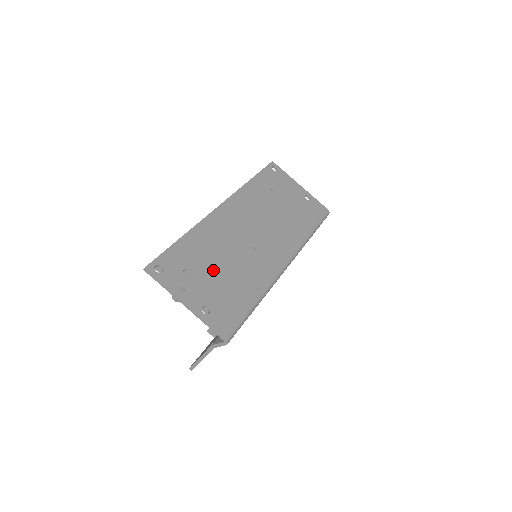
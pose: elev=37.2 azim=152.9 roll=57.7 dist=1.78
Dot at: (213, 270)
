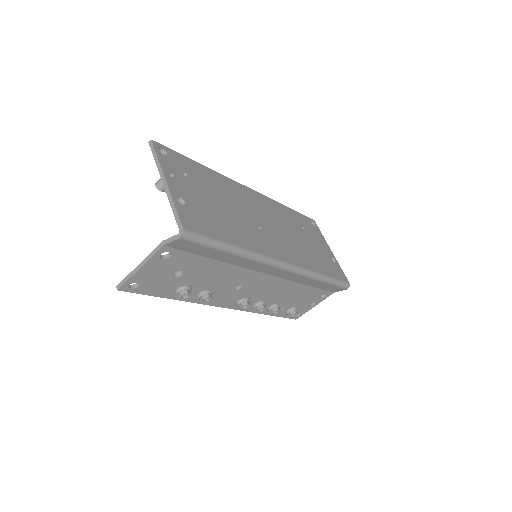
Dot at: (211, 197)
